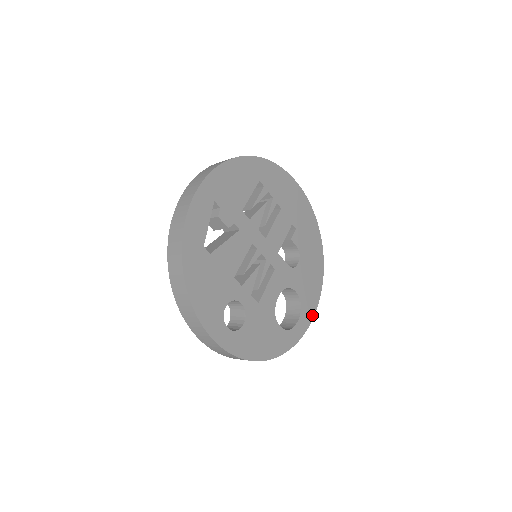
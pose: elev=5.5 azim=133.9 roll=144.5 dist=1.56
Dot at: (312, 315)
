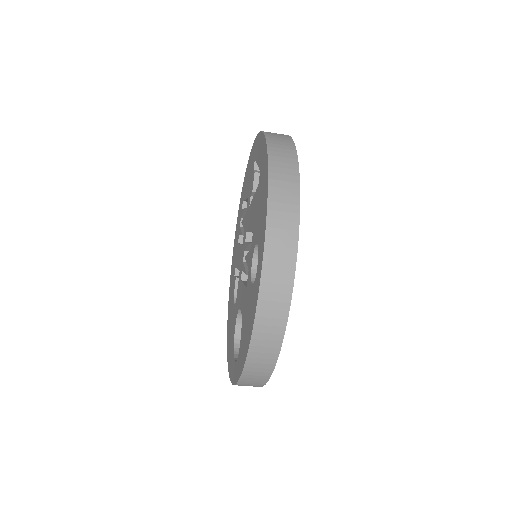
Dot at: occluded
